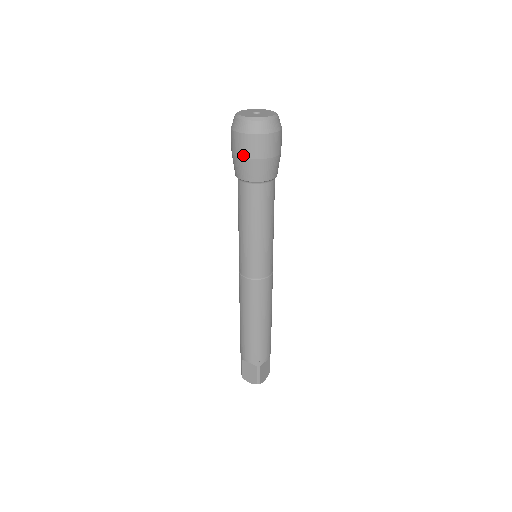
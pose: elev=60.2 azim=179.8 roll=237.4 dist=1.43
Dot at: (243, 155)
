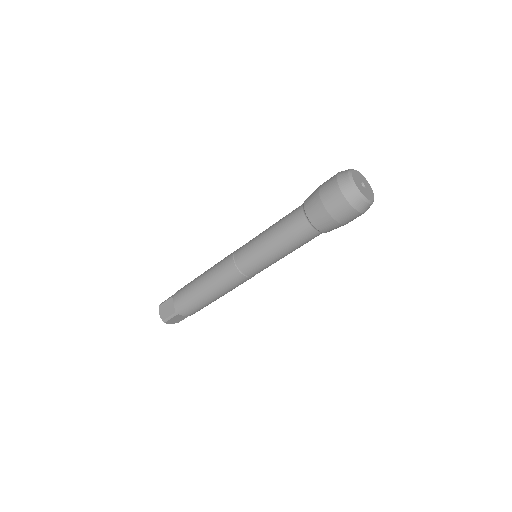
Dot at: (323, 198)
